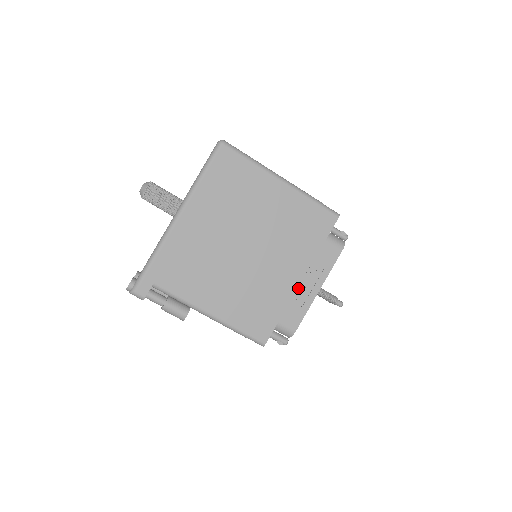
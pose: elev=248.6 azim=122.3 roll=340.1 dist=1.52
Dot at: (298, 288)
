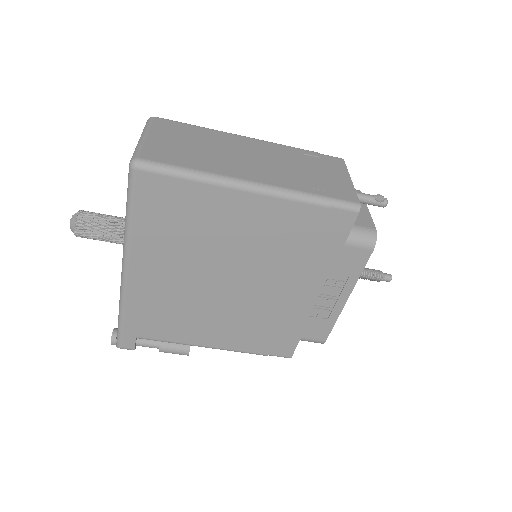
Dot at: (317, 303)
